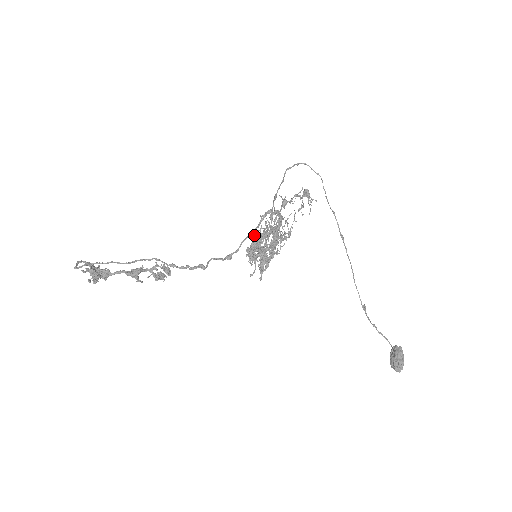
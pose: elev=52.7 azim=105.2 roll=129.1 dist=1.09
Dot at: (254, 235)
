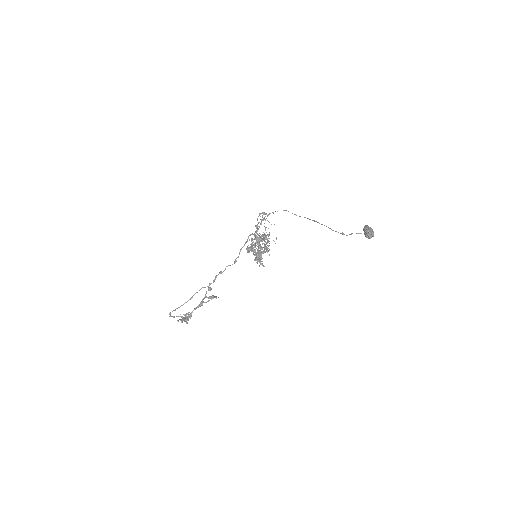
Dot at: occluded
